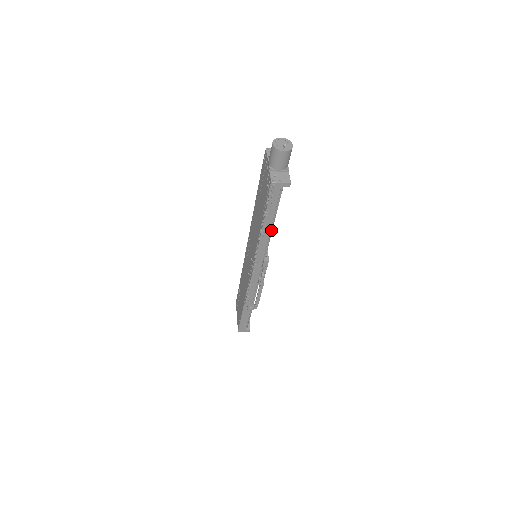
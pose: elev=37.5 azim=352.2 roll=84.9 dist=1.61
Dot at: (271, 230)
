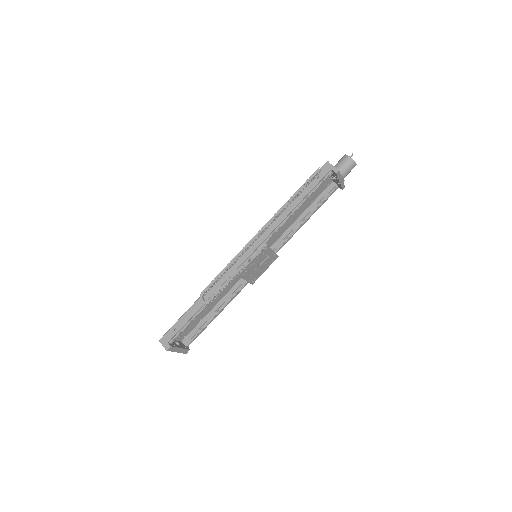
Dot at: (294, 212)
